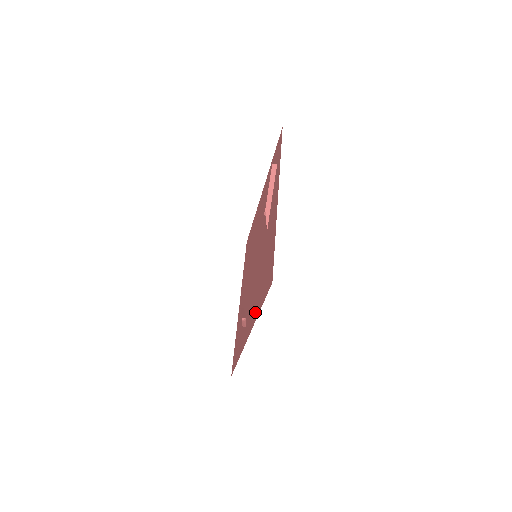
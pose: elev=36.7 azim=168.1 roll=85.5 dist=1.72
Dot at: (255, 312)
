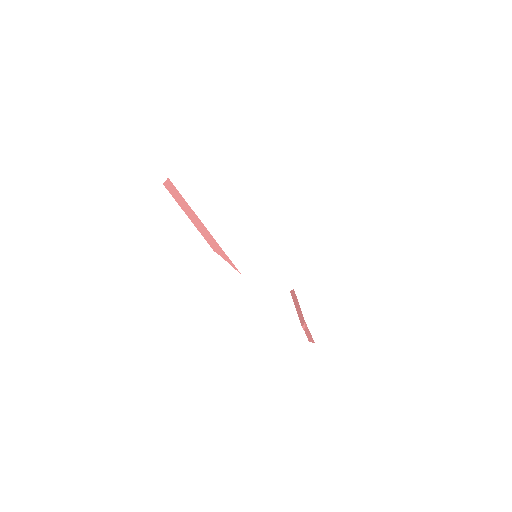
Dot at: occluded
